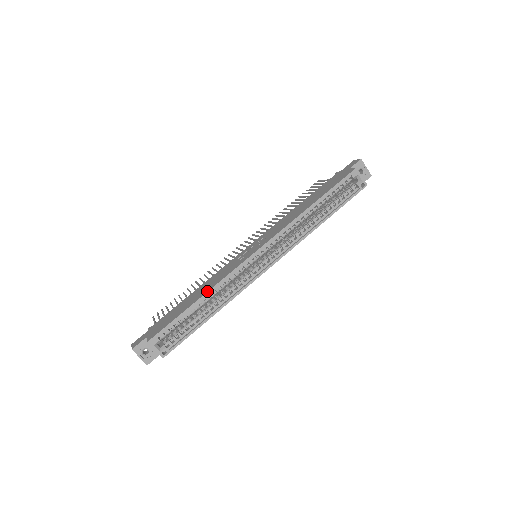
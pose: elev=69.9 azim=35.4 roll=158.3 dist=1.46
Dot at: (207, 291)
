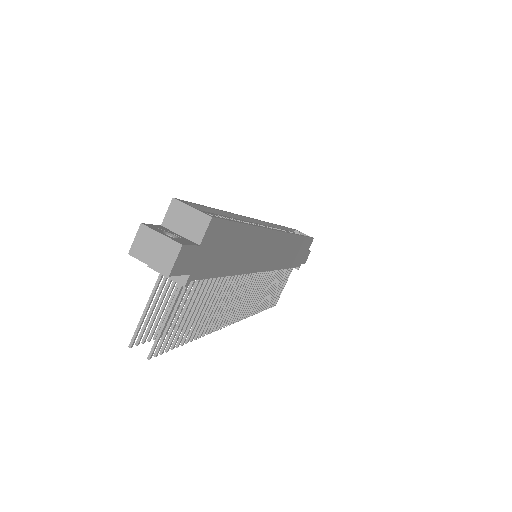
Dot at: occluded
